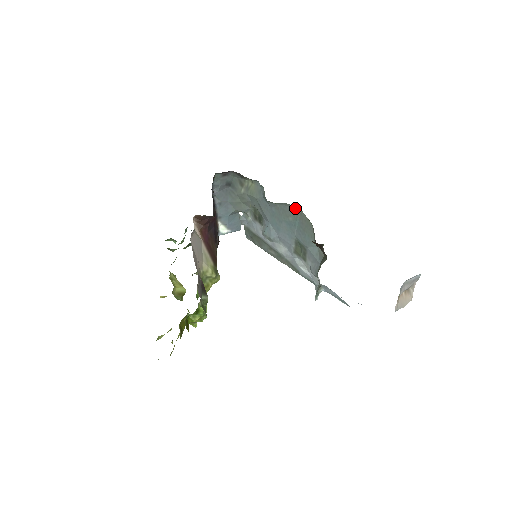
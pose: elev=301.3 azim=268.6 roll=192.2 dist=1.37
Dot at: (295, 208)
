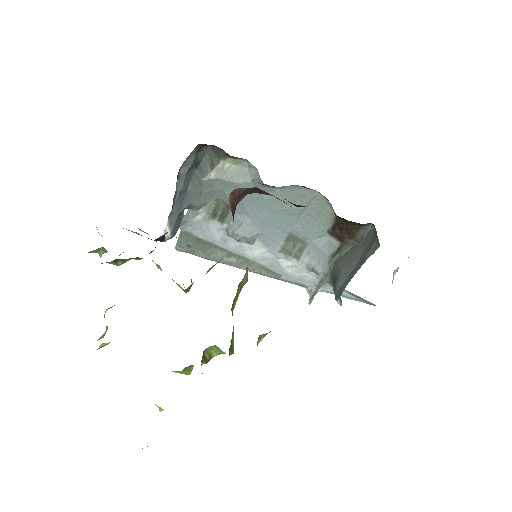
Dot at: (308, 191)
